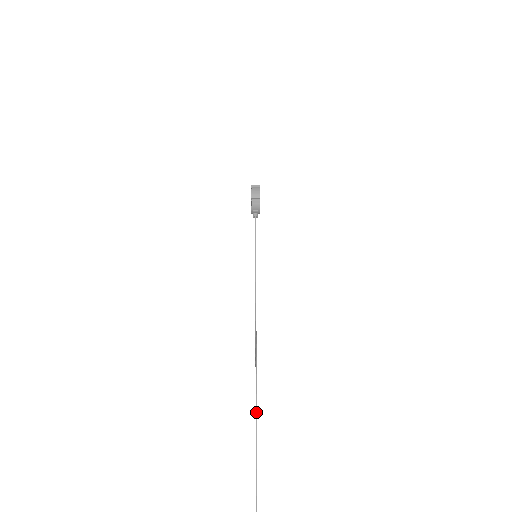
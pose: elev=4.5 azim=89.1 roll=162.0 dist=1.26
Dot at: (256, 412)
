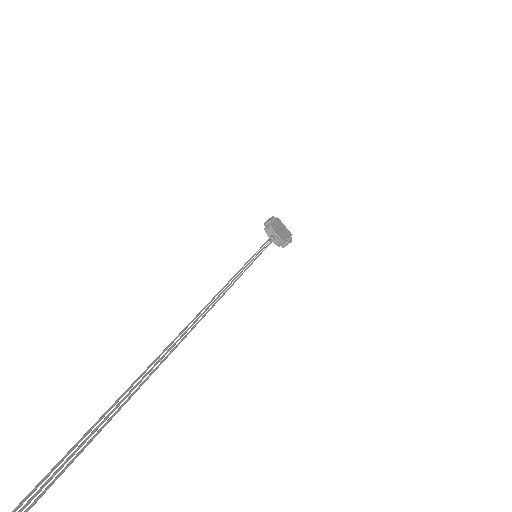
Dot at: occluded
